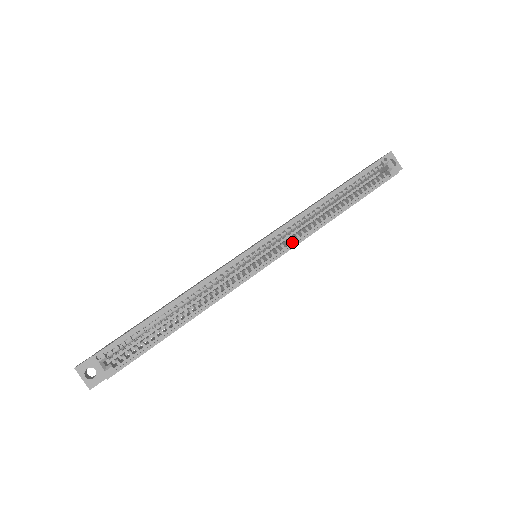
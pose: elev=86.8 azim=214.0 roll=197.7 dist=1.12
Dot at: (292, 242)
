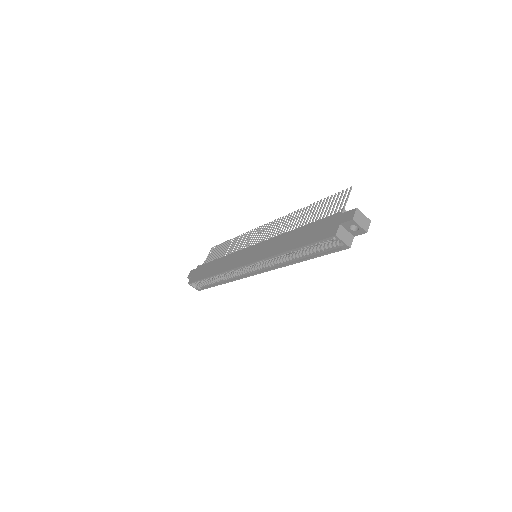
Dot at: (269, 267)
